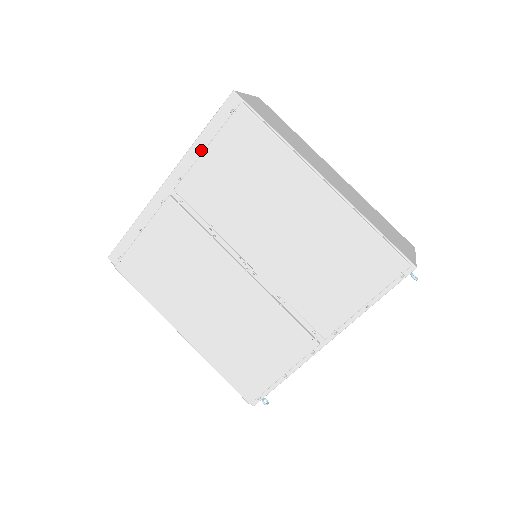
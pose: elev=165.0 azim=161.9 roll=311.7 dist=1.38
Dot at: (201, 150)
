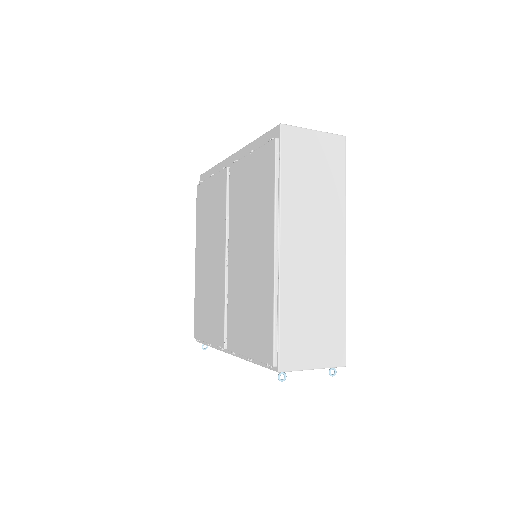
Dot at: occluded
